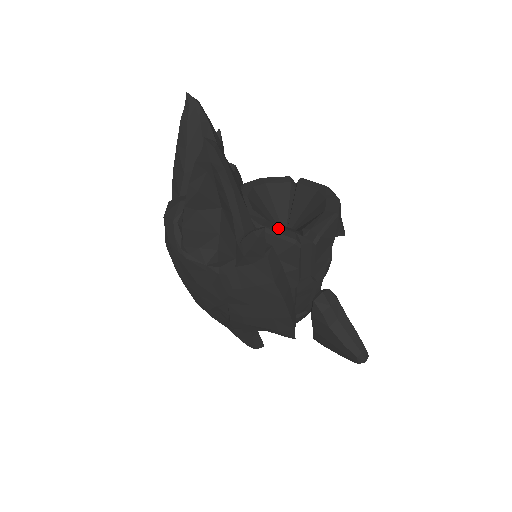
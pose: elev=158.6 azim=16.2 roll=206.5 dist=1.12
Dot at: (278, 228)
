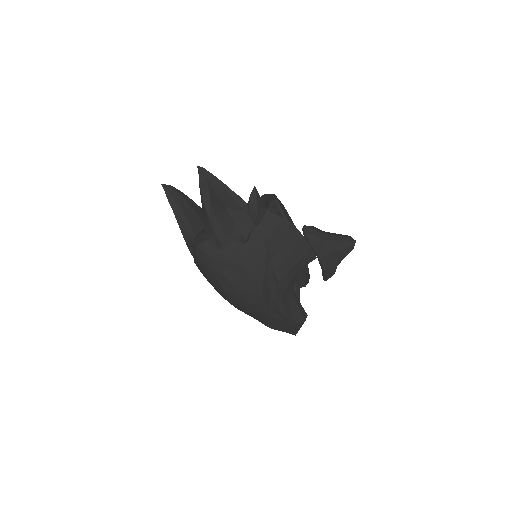
Dot at: occluded
